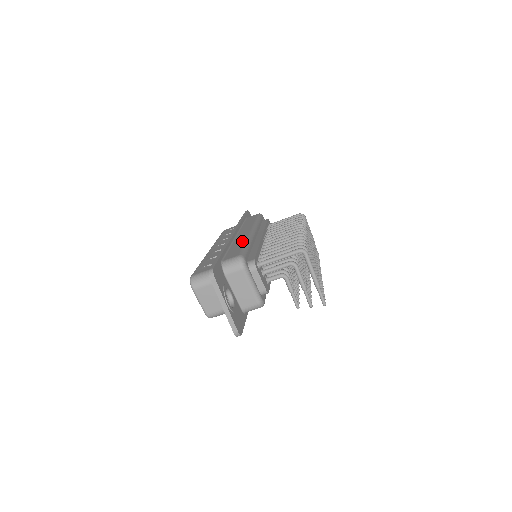
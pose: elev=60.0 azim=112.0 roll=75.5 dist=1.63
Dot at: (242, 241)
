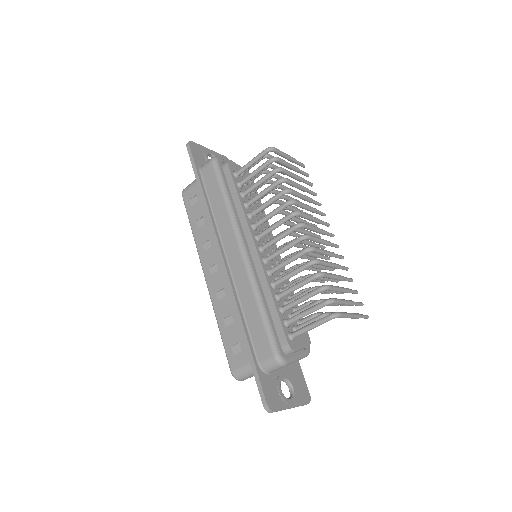
Dot at: (250, 296)
